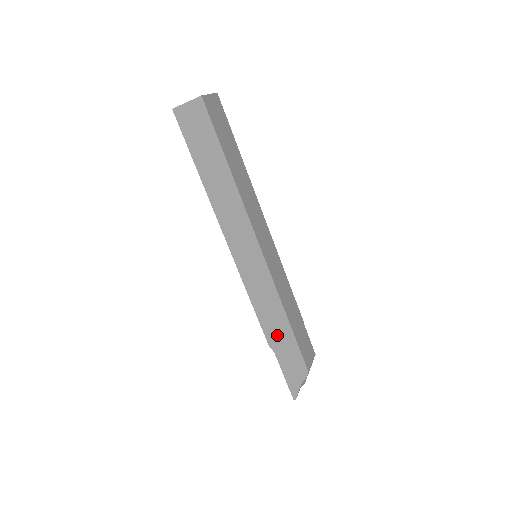
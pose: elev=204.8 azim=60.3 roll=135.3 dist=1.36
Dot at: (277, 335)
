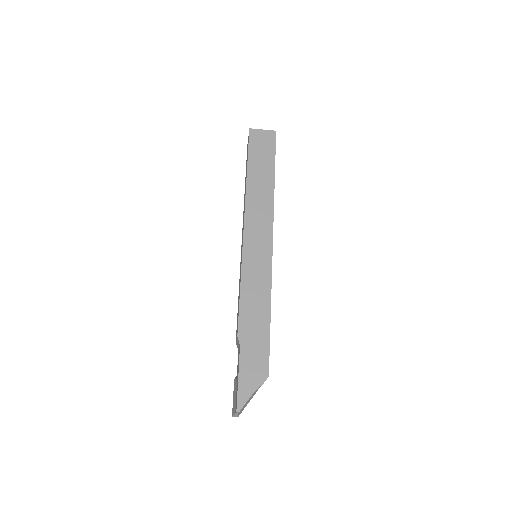
Dot at: (252, 326)
